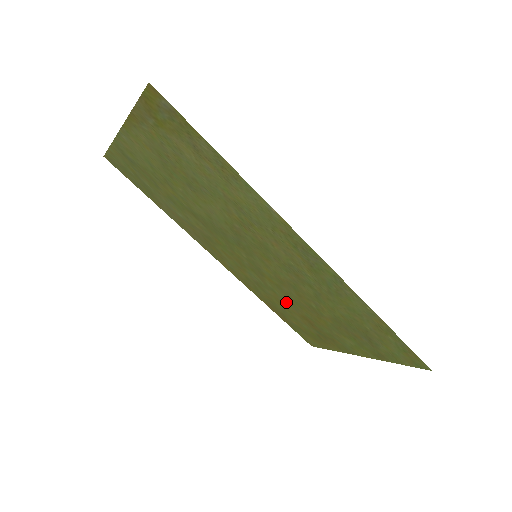
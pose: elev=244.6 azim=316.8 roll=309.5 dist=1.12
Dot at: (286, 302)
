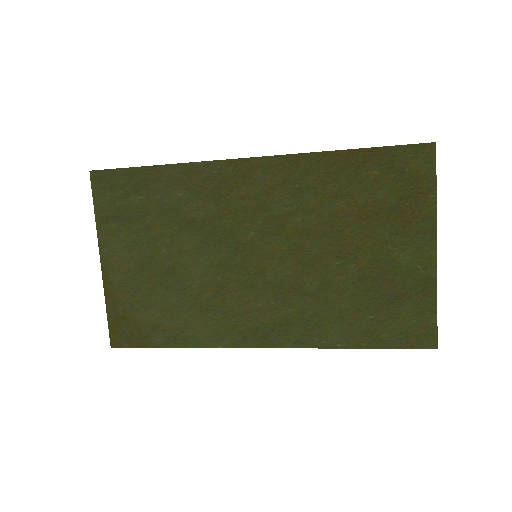
Dot at: (331, 213)
